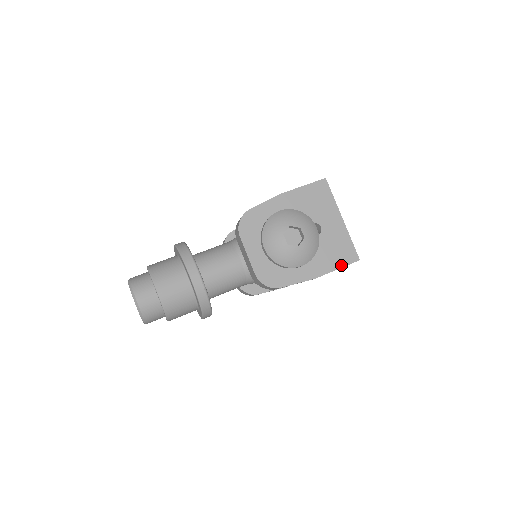
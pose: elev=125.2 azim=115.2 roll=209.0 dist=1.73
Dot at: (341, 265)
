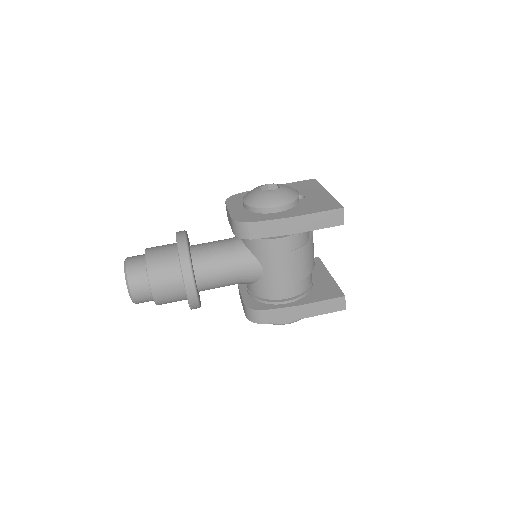
Dot at: (322, 210)
